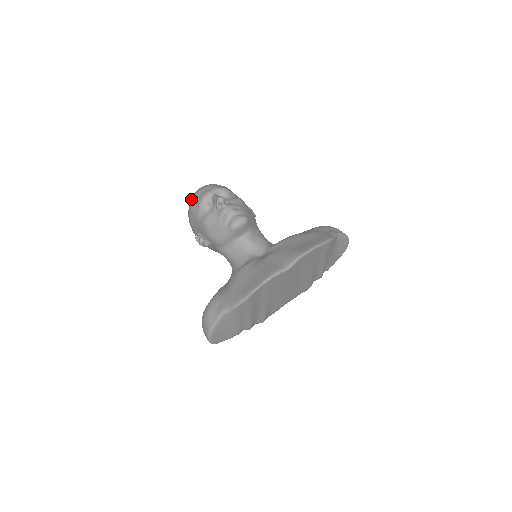
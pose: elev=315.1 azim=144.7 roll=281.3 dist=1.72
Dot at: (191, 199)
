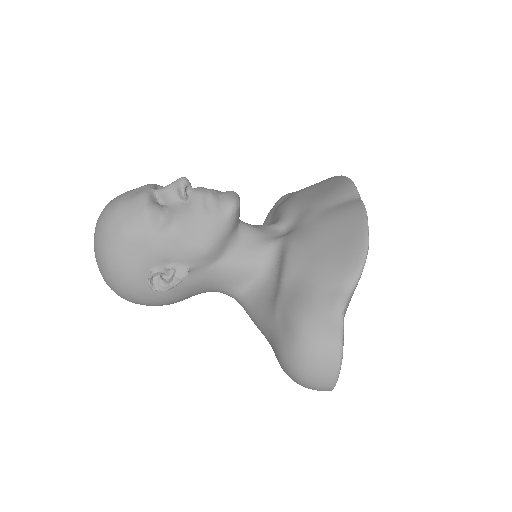
Dot at: (107, 223)
